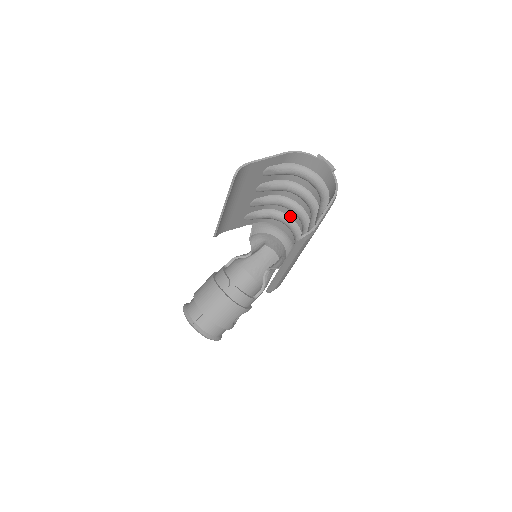
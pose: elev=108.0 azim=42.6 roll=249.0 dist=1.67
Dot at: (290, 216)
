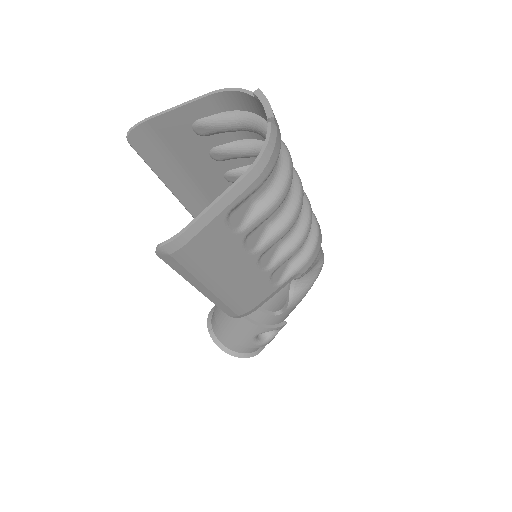
Dot at: occluded
